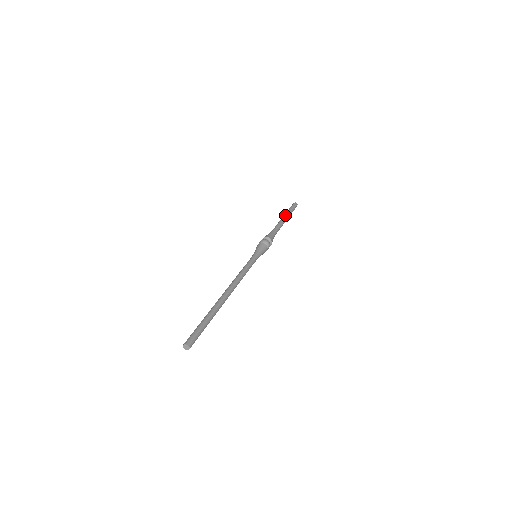
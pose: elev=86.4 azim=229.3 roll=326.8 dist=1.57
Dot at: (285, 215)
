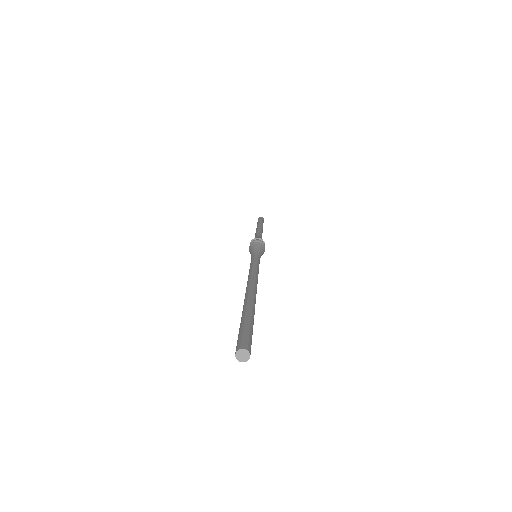
Dot at: (258, 224)
